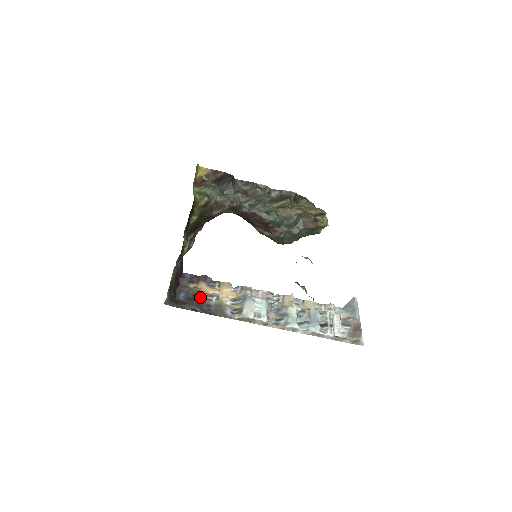
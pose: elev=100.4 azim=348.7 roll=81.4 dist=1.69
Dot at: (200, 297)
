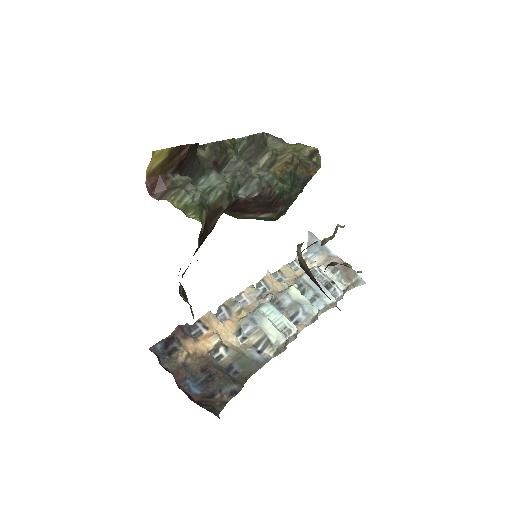
Dot at: (212, 366)
